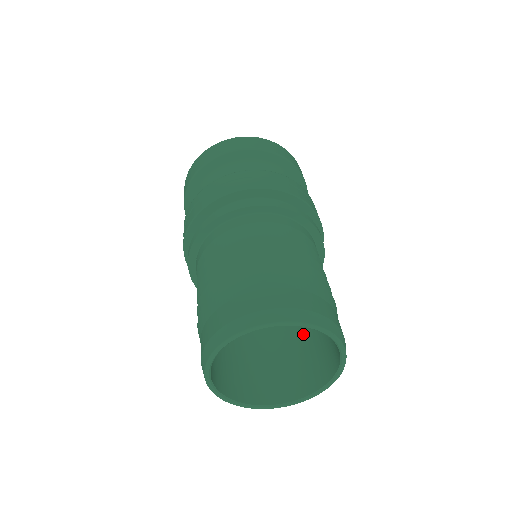
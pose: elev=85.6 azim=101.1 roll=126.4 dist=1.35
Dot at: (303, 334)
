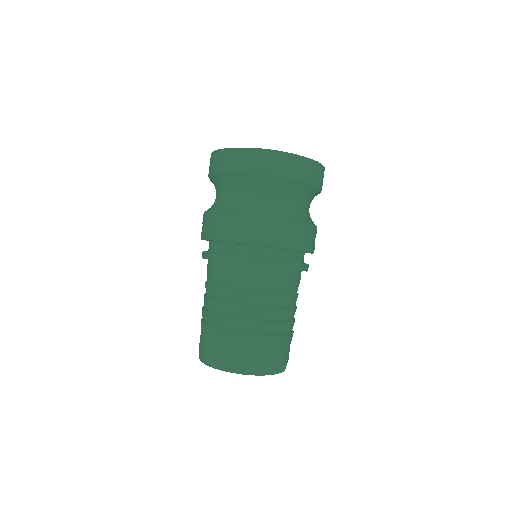
Dot at: occluded
